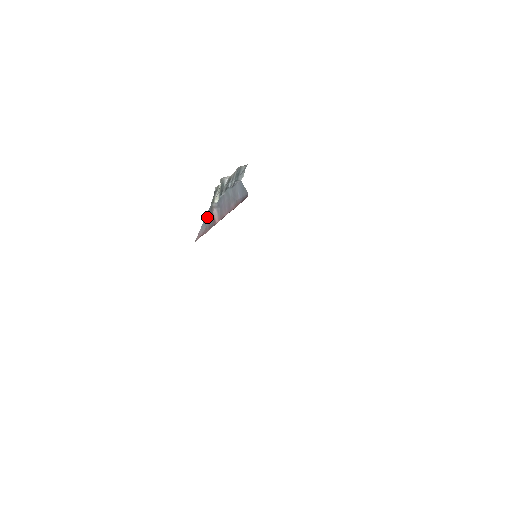
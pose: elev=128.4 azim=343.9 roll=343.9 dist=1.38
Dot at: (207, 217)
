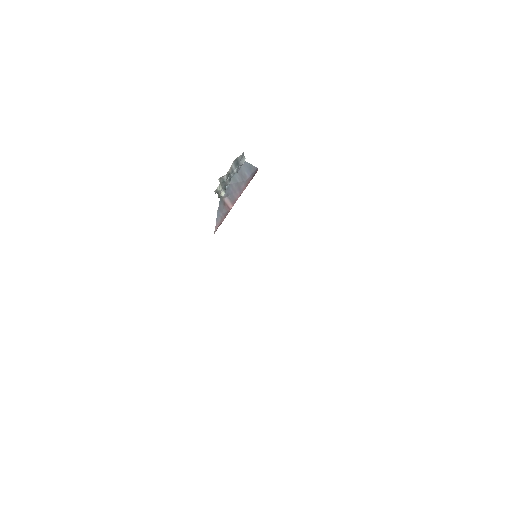
Dot at: (219, 209)
